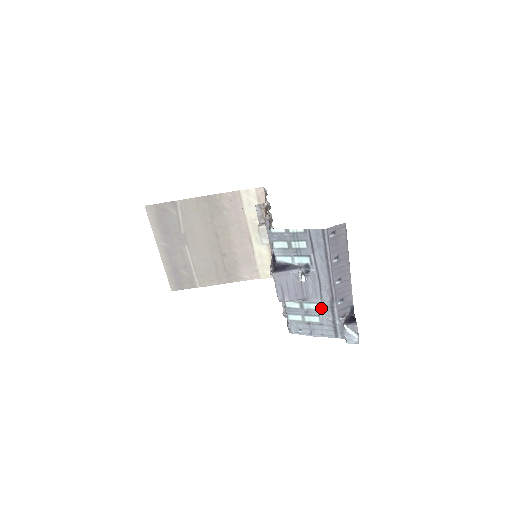
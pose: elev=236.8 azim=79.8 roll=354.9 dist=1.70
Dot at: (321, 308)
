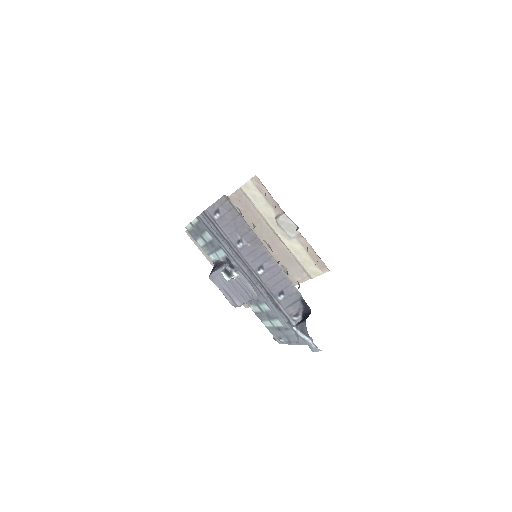
Dot at: (272, 308)
